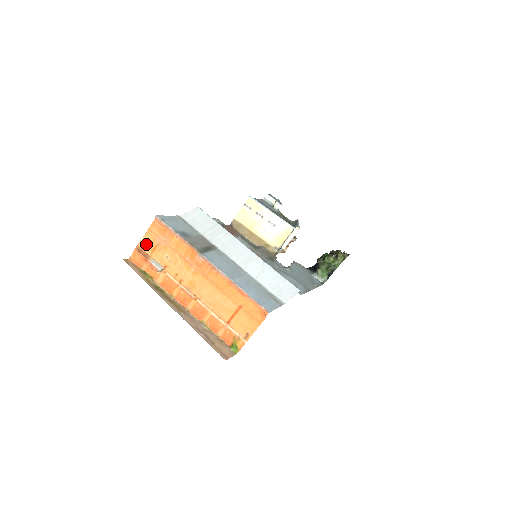
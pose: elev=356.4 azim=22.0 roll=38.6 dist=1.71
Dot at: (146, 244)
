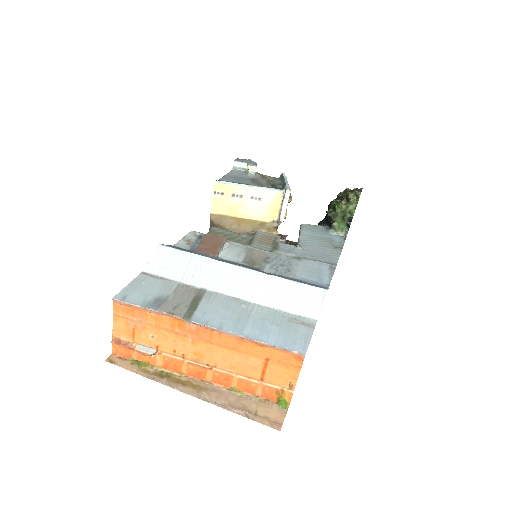
Dot at: (121, 332)
